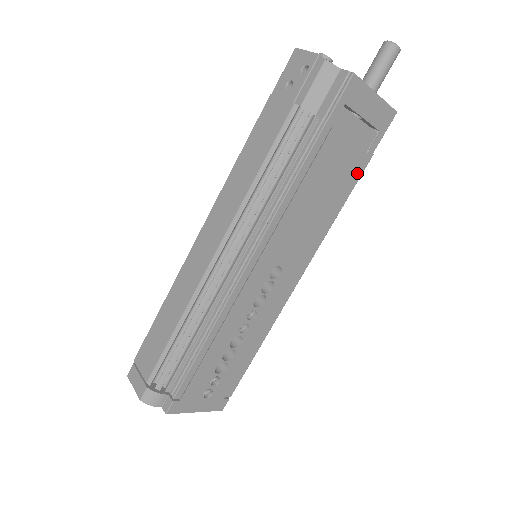
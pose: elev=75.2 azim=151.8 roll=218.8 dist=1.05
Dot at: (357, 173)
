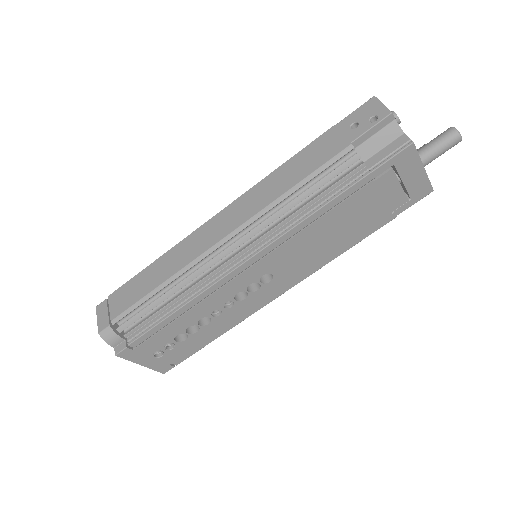
Dot at: (375, 226)
